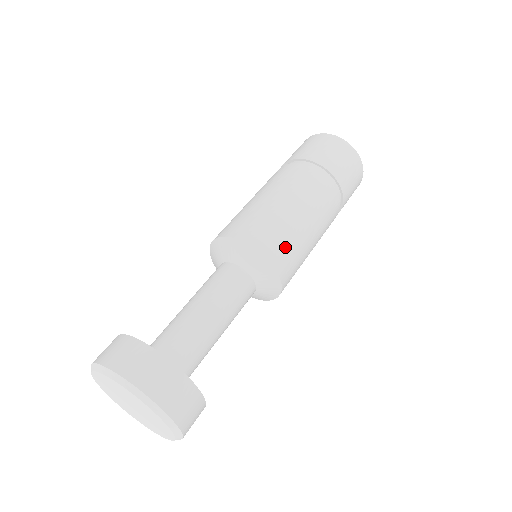
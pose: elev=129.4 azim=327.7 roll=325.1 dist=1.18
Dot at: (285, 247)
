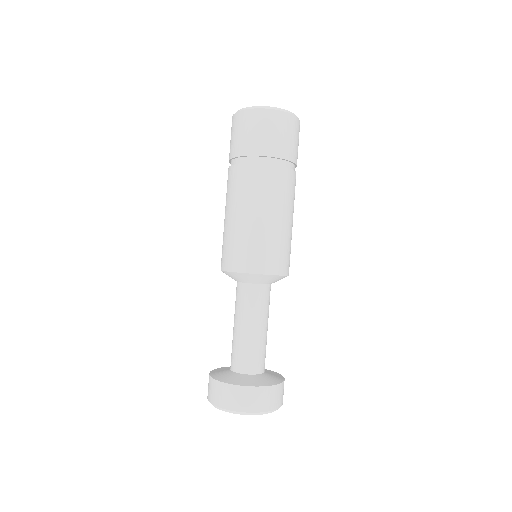
Dot at: (278, 254)
